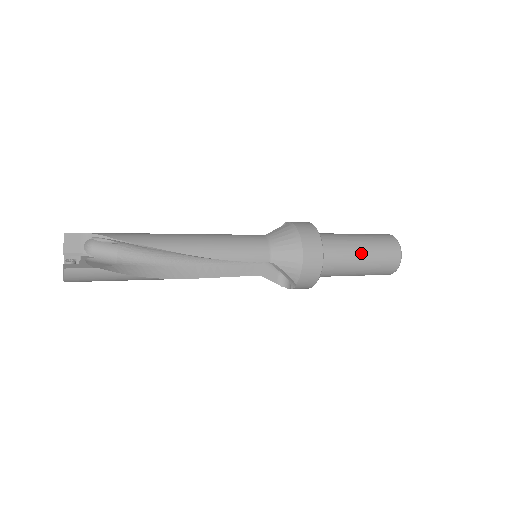
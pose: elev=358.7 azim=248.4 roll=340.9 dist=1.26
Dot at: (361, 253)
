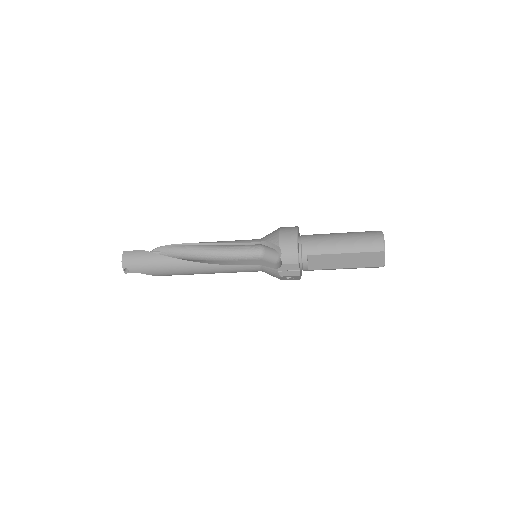
Dot at: (339, 234)
